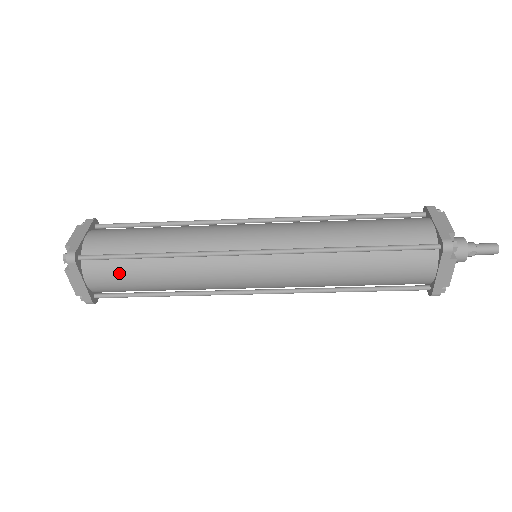
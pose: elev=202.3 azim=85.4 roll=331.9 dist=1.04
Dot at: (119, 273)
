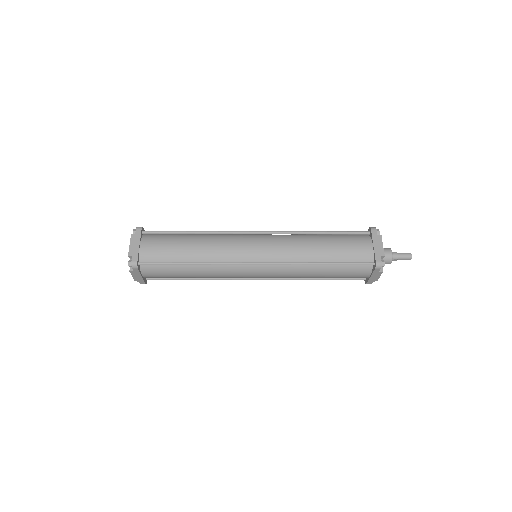
Dot at: (166, 272)
